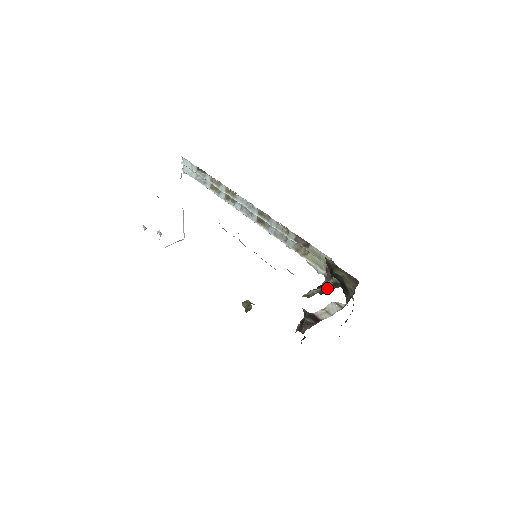
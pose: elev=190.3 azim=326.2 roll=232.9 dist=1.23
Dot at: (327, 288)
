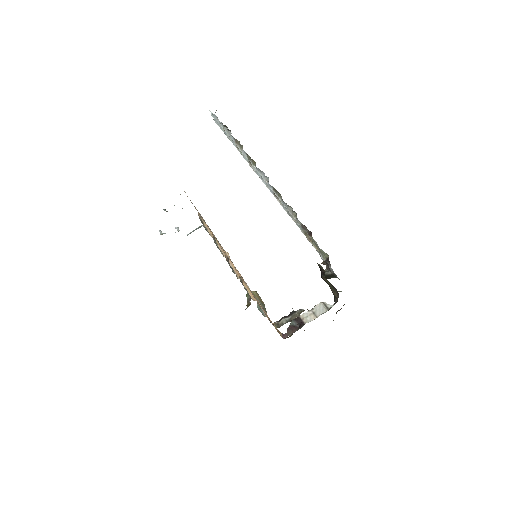
Dot at: (327, 277)
